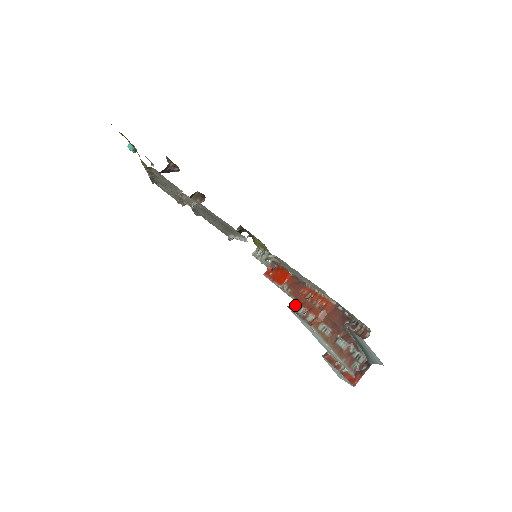
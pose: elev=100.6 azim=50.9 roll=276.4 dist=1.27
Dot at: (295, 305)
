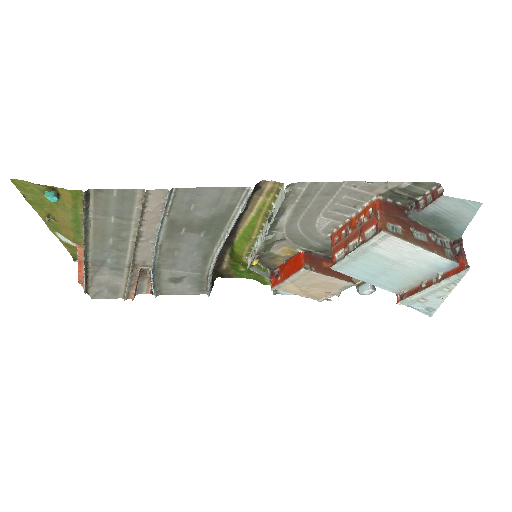
Dot at: (337, 257)
